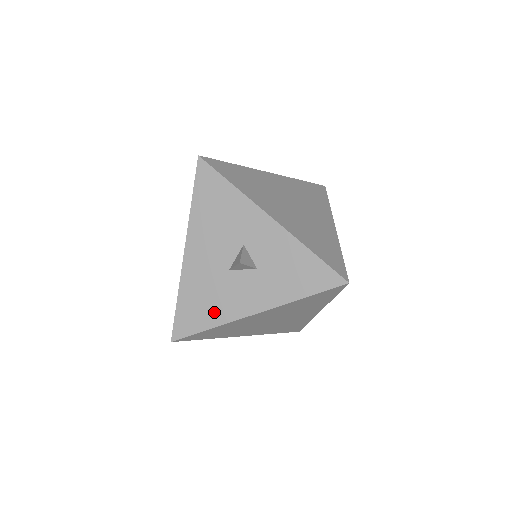
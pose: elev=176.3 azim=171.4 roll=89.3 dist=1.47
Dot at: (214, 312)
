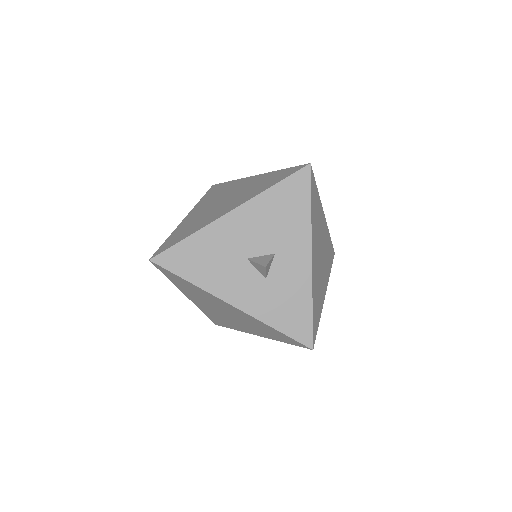
Dot at: (205, 274)
